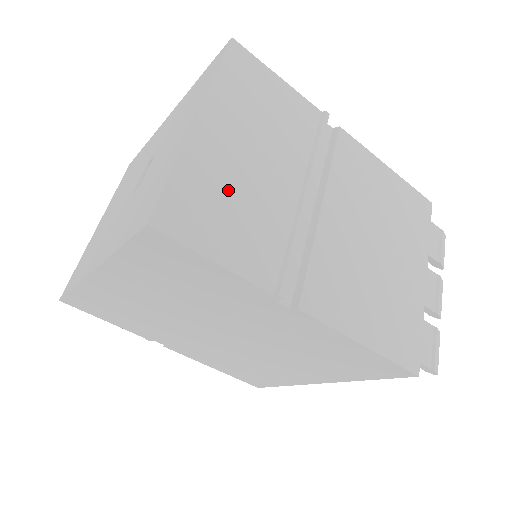
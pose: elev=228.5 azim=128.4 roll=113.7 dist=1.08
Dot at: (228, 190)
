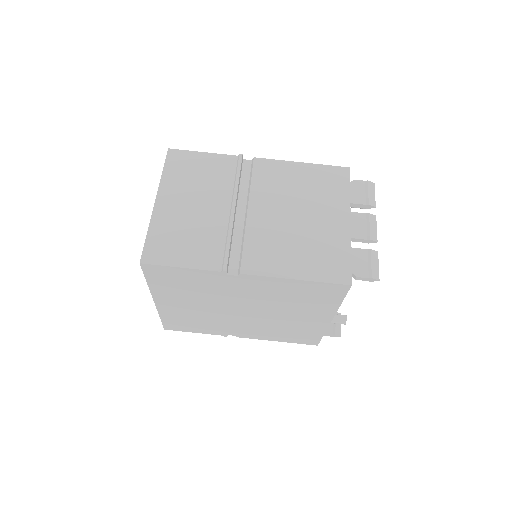
Dot at: (181, 229)
